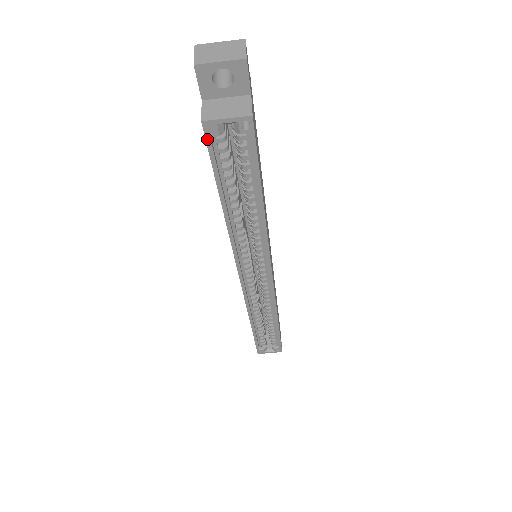
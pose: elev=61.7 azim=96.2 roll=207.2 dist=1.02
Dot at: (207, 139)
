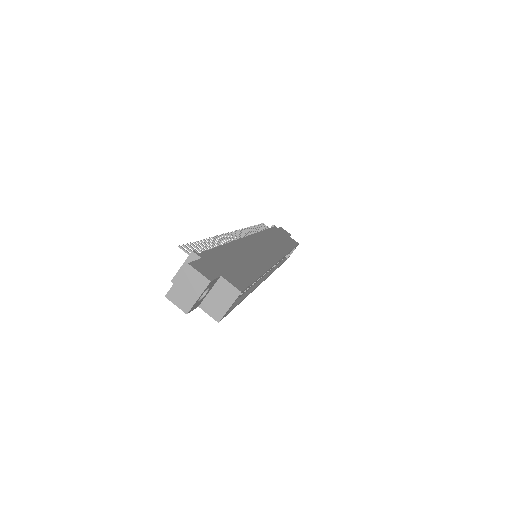
Dot at: occluded
